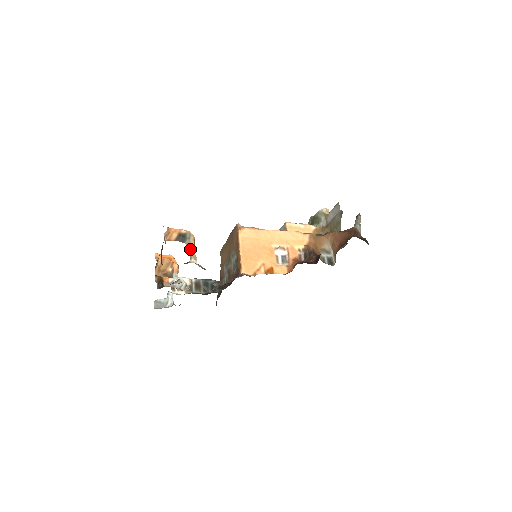
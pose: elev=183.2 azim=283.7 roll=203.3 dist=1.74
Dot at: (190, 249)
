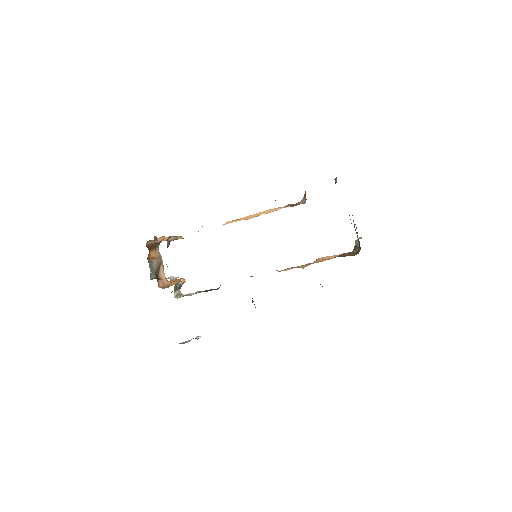
Dot at: occluded
